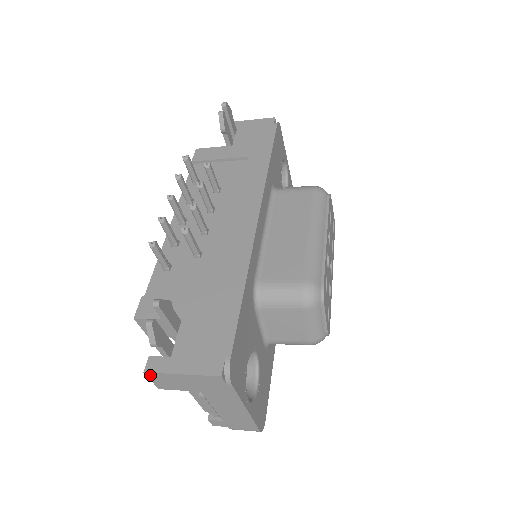
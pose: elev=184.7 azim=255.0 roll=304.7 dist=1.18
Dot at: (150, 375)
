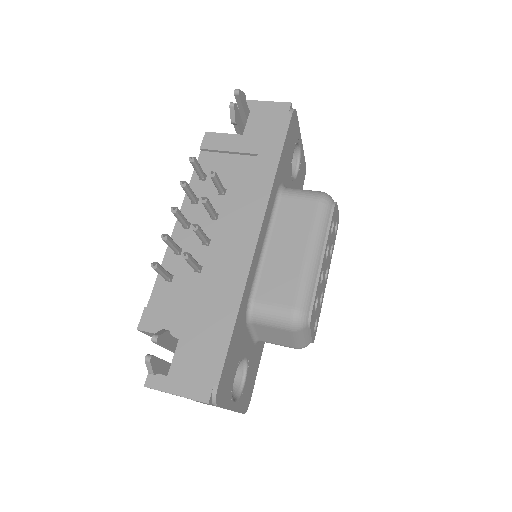
Dot at: occluded
